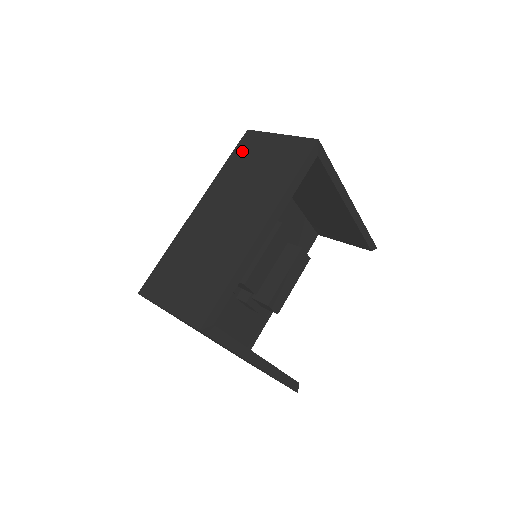
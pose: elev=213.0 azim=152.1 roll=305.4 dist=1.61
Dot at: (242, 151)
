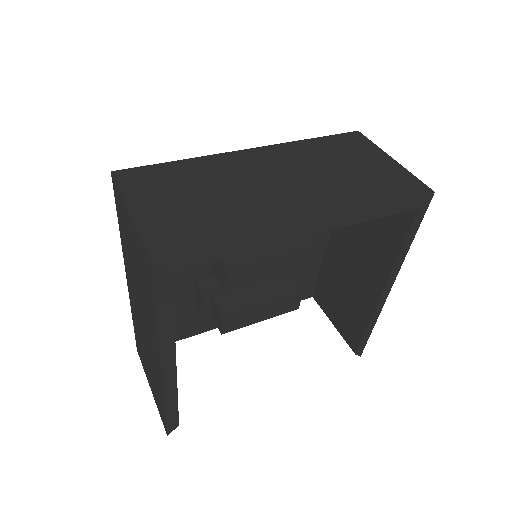
Dot at: (340, 142)
